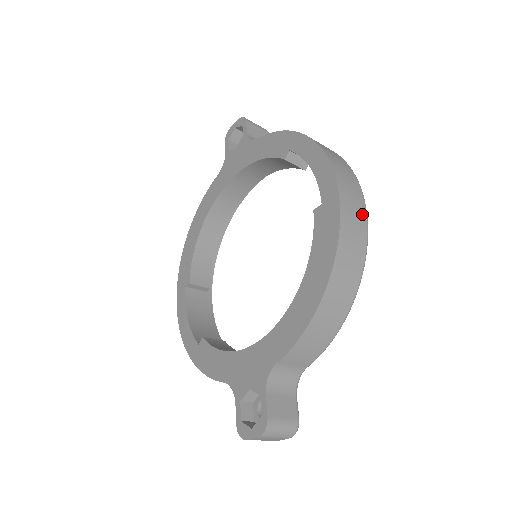
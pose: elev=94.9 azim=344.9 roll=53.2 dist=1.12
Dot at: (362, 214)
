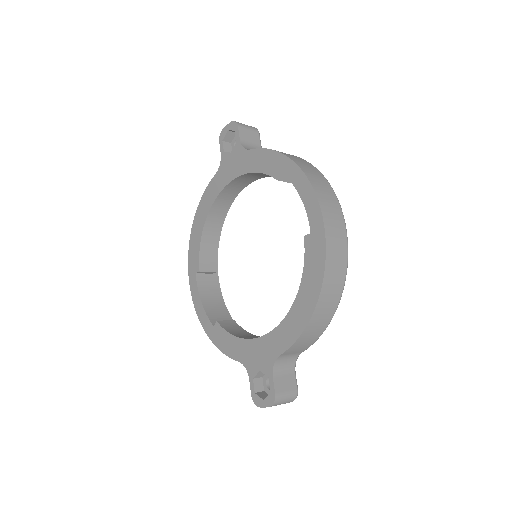
Dot at: (343, 239)
